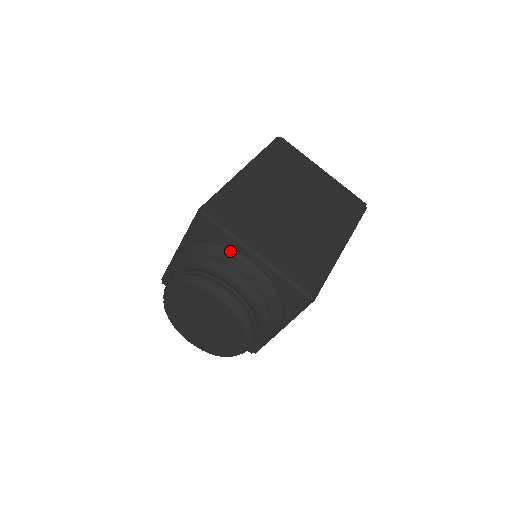
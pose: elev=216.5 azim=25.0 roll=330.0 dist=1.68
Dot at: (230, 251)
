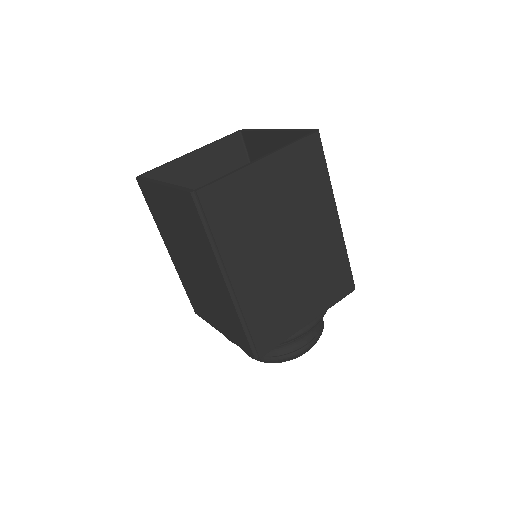
Dot at: occluded
